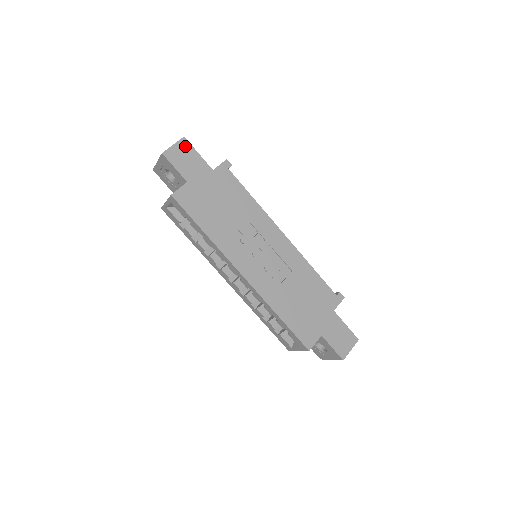
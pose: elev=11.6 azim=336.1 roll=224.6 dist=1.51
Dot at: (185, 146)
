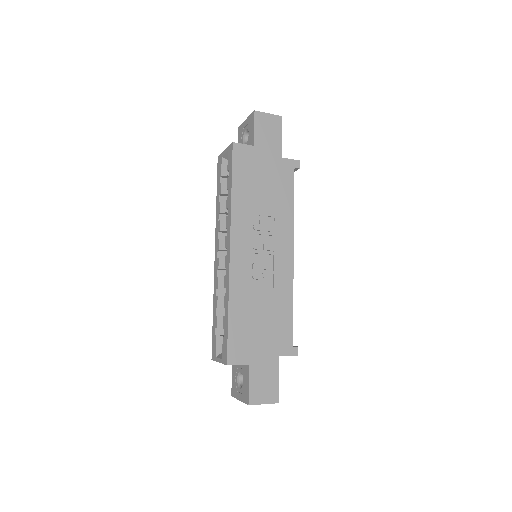
Dot at: (276, 122)
